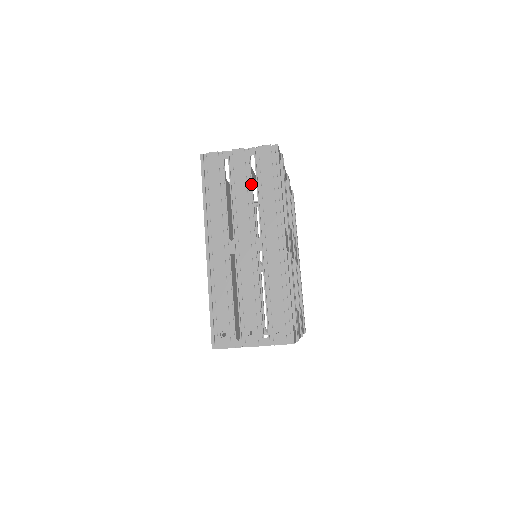
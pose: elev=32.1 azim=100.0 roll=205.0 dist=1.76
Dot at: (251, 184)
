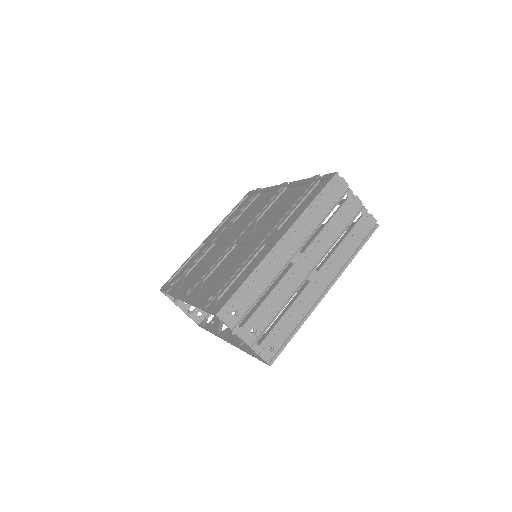
Dot at: occluded
